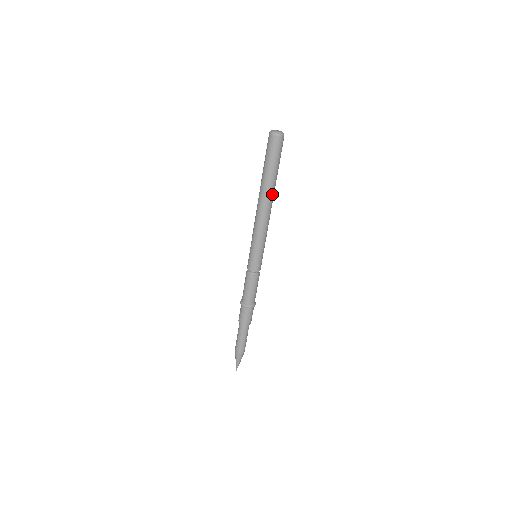
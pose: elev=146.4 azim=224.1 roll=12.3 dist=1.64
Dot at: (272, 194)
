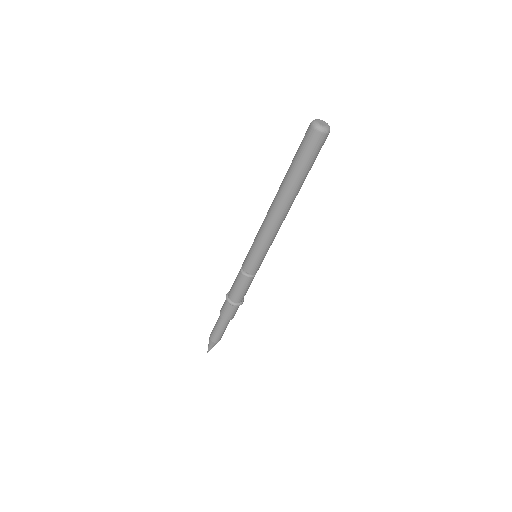
Dot at: (294, 197)
